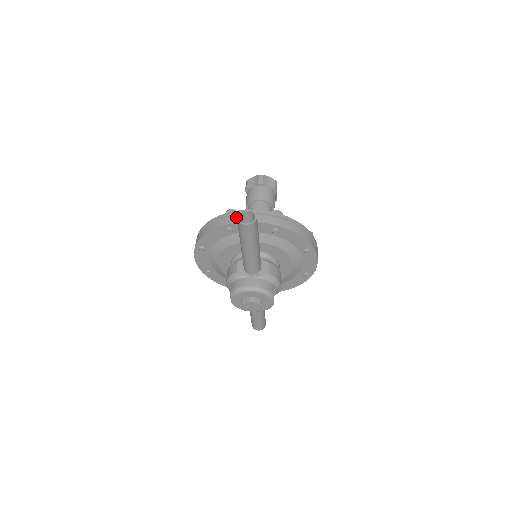
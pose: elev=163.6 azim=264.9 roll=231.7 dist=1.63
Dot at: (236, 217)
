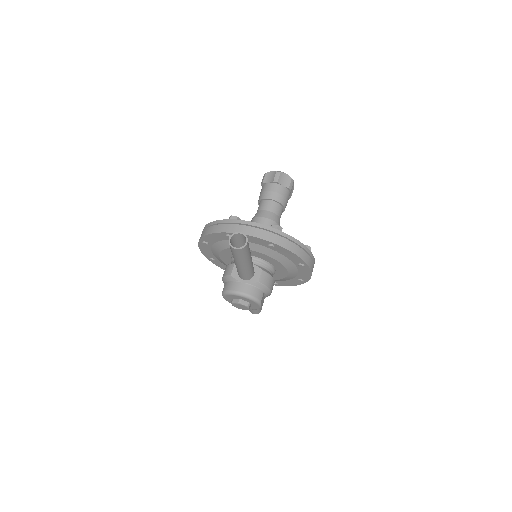
Dot at: (236, 227)
